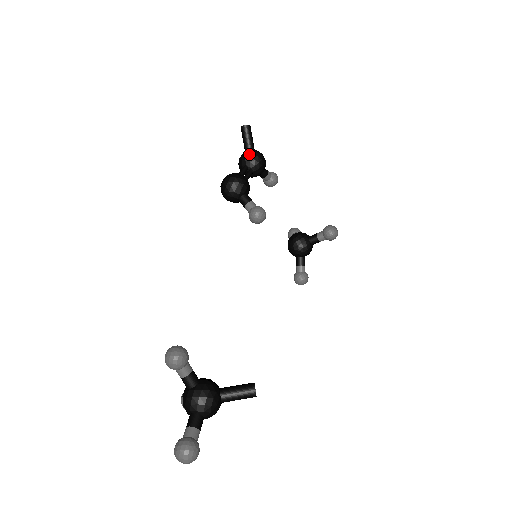
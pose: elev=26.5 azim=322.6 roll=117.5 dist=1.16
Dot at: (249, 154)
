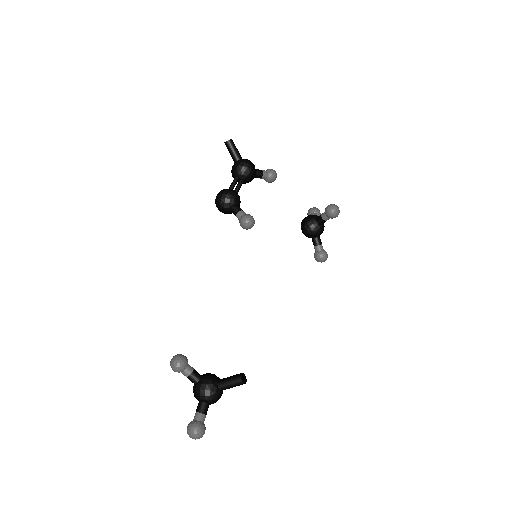
Dot at: (236, 166)
